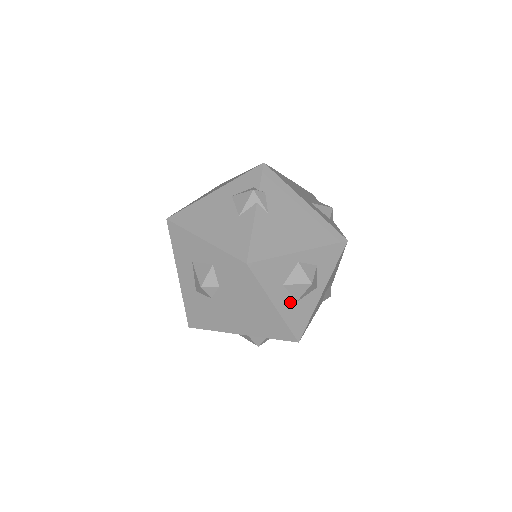
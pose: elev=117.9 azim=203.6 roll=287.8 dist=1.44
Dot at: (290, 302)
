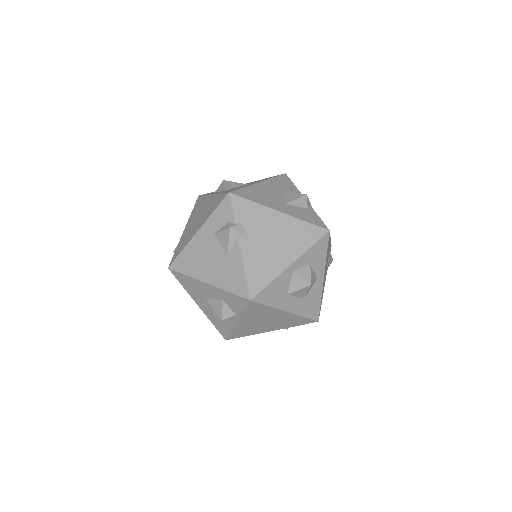
Dot at: (299, 301)
